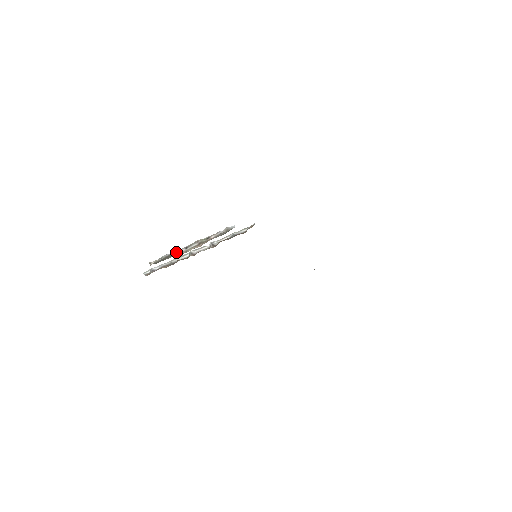
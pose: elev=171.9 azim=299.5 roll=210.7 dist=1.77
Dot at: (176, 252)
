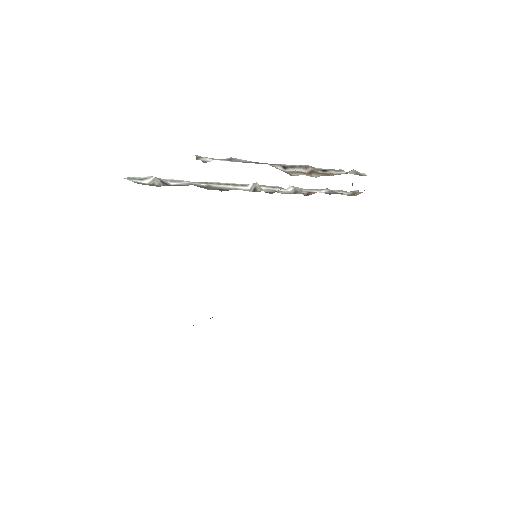
Dot at: occluded
